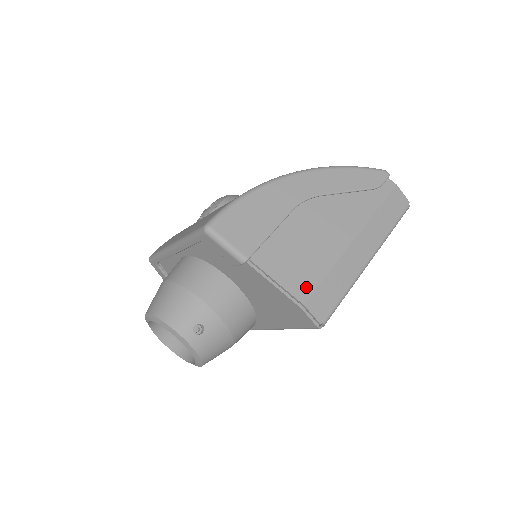
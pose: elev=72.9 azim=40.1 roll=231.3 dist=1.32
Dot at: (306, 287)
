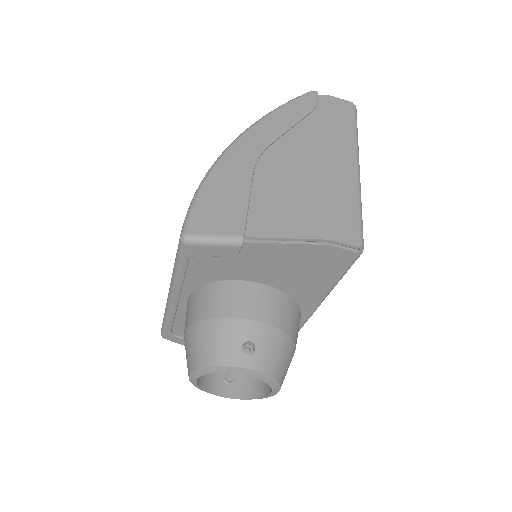
Dot at: (318, 224)
